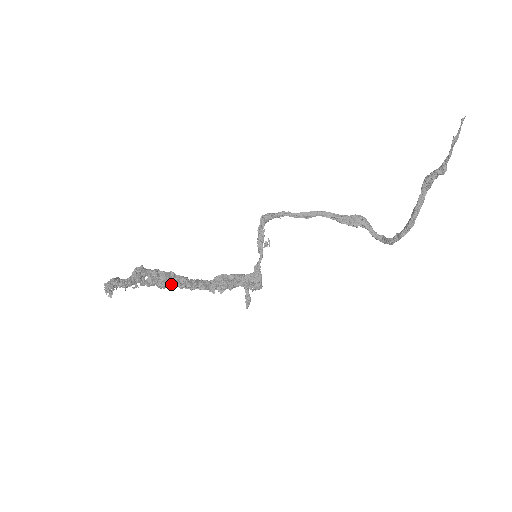
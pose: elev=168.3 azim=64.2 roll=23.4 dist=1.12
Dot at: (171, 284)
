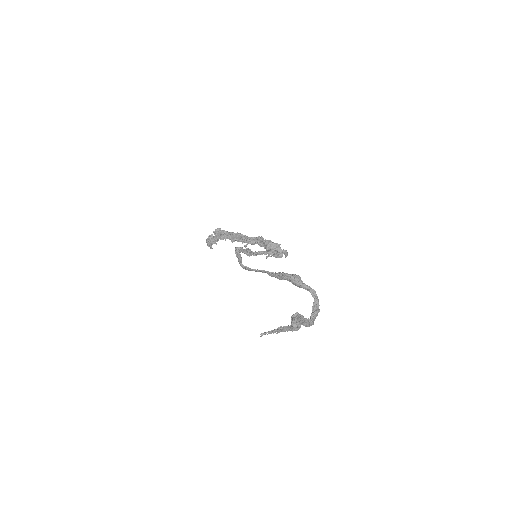
Dot at: (236, 240)
